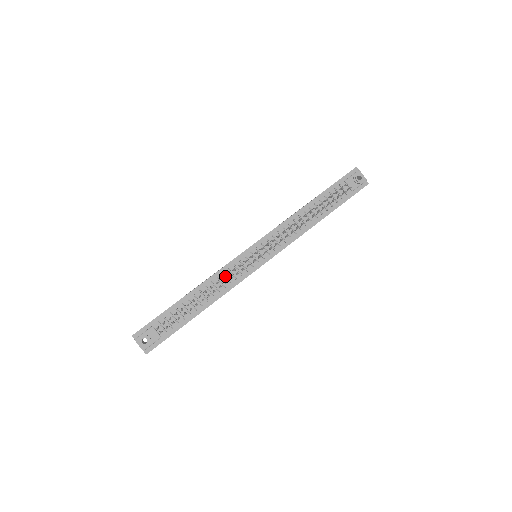
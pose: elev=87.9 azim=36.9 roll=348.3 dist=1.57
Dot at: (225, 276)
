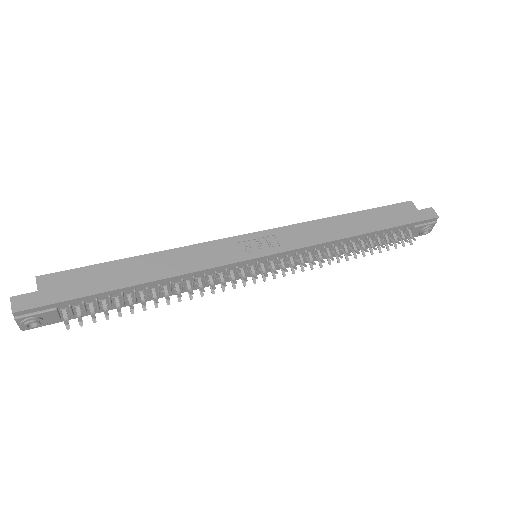
Dot at: (205, 279)
